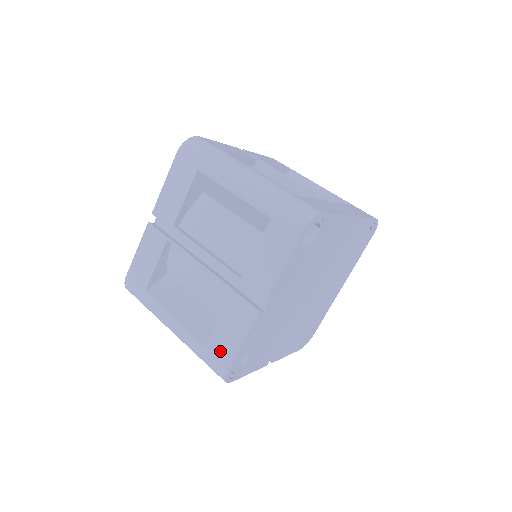
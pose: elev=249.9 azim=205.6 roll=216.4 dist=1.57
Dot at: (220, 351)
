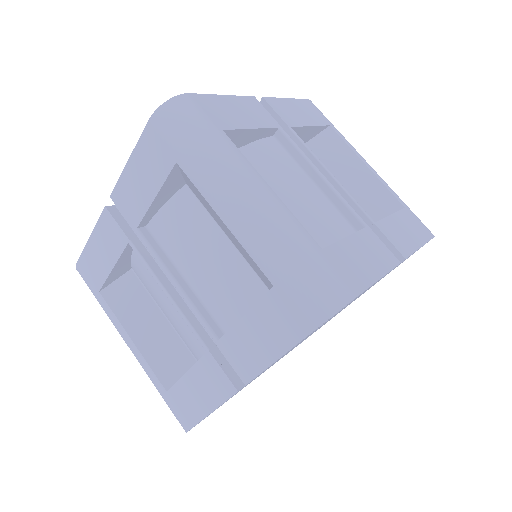
Dot at: (183, 405)
